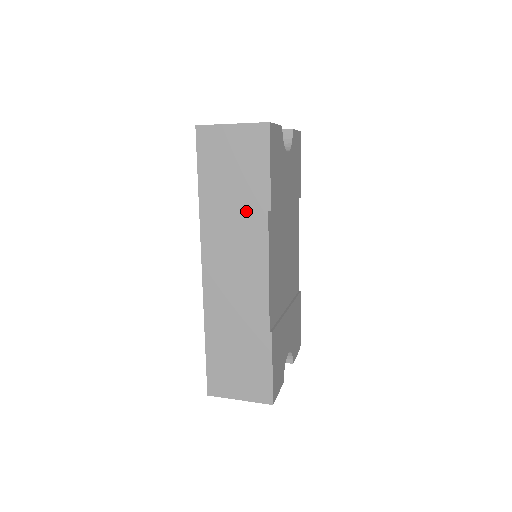
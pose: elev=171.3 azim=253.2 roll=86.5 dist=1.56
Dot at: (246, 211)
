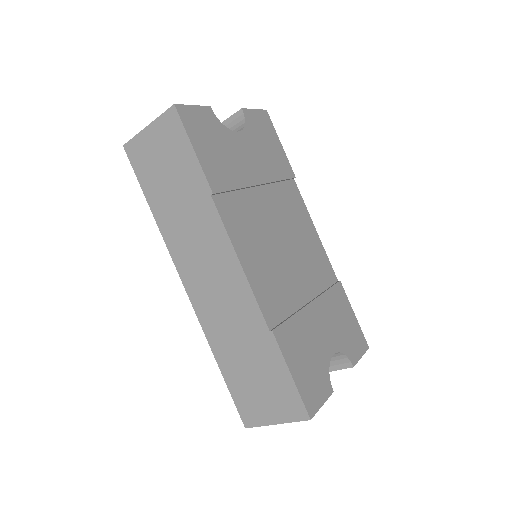
Dot at: (193, 206)
